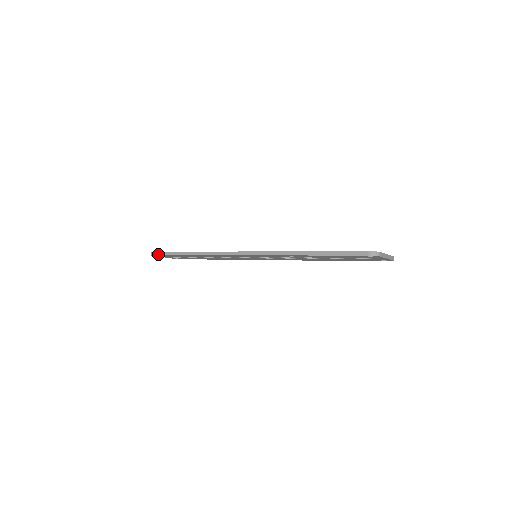
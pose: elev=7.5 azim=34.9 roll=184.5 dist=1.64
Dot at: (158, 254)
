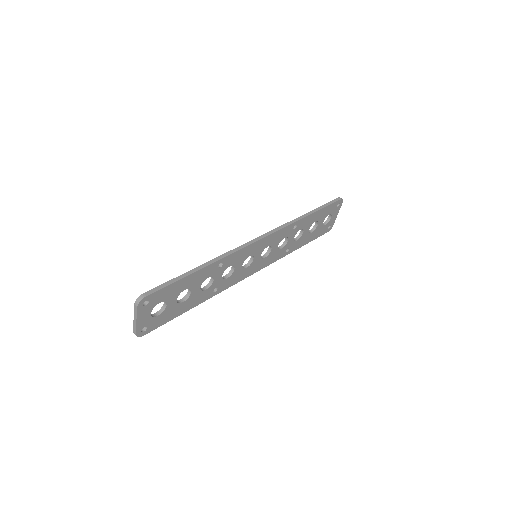
Dot at: (156, 290)
